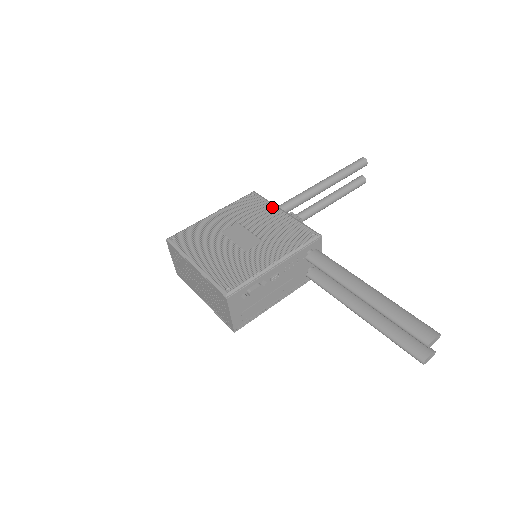
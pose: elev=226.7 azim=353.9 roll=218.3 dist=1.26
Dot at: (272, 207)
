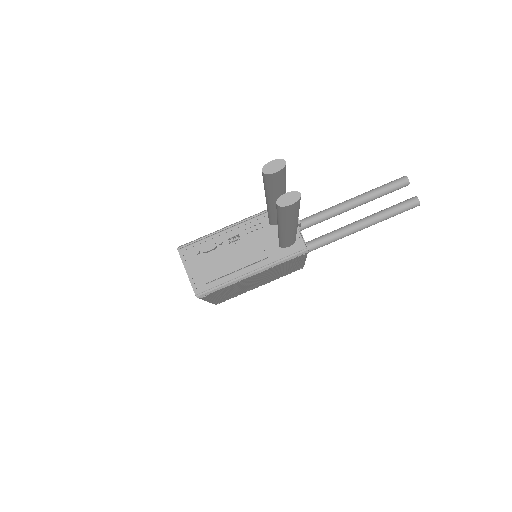
Dot at: occluded
